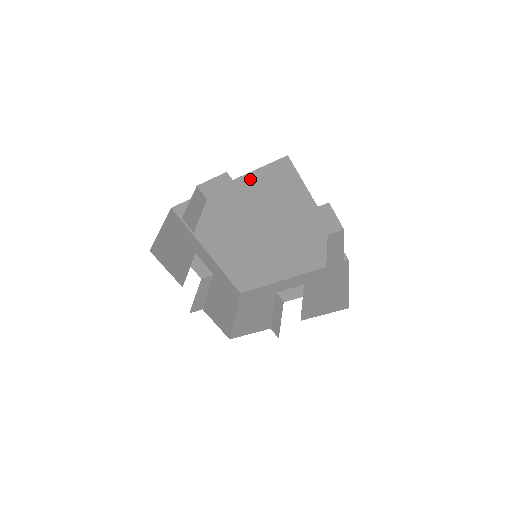
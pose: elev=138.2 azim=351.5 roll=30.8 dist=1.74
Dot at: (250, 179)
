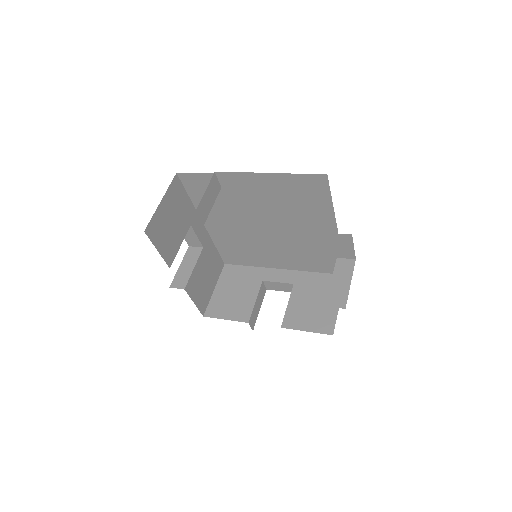
Dot at: (276, 179)
